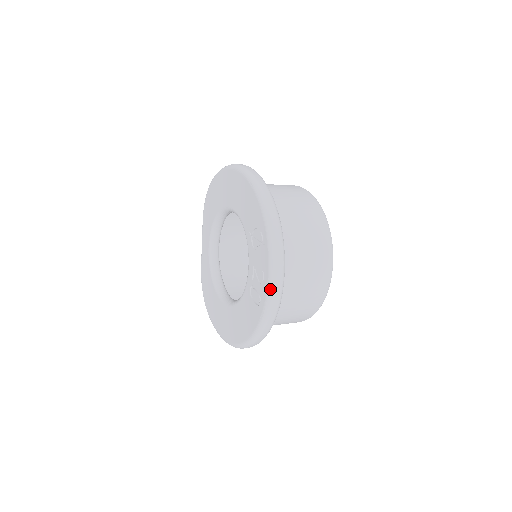
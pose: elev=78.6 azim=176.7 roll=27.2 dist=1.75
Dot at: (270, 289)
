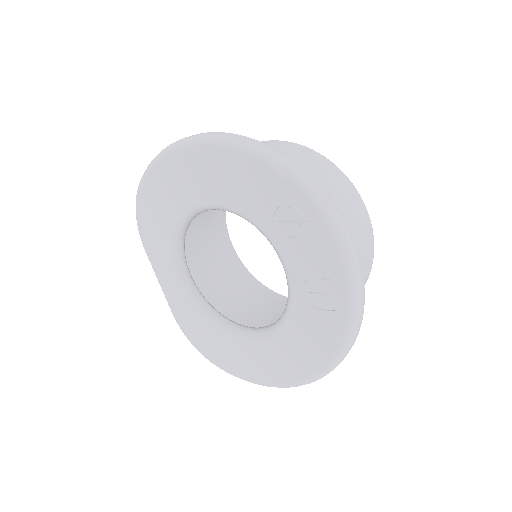
Dot at: (351, 277)
